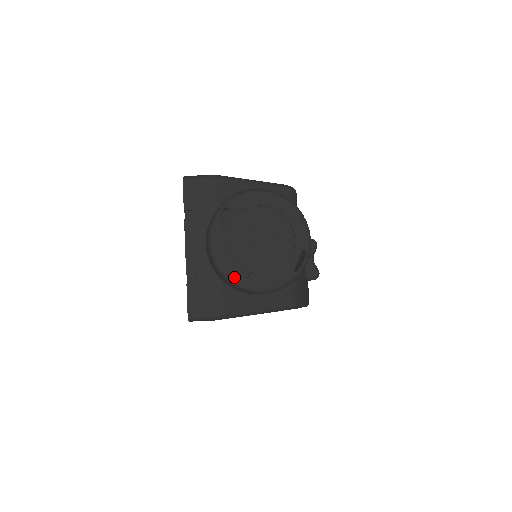
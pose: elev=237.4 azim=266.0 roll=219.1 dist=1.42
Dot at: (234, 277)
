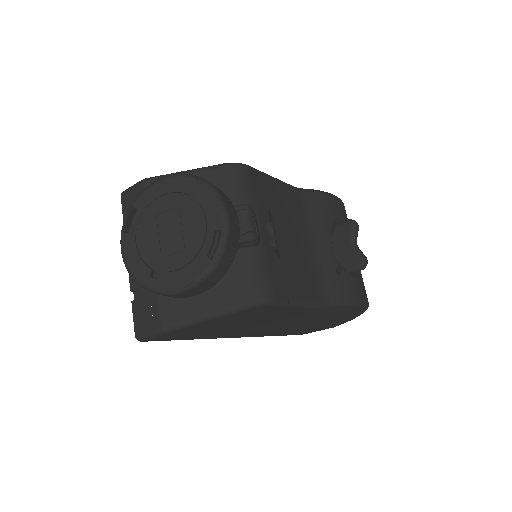
Dot at: (145, 282)
